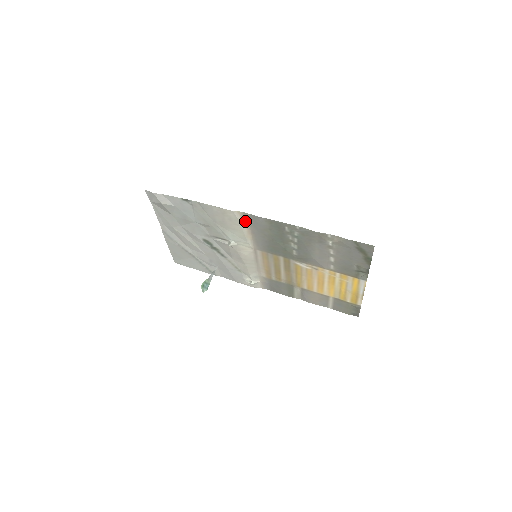
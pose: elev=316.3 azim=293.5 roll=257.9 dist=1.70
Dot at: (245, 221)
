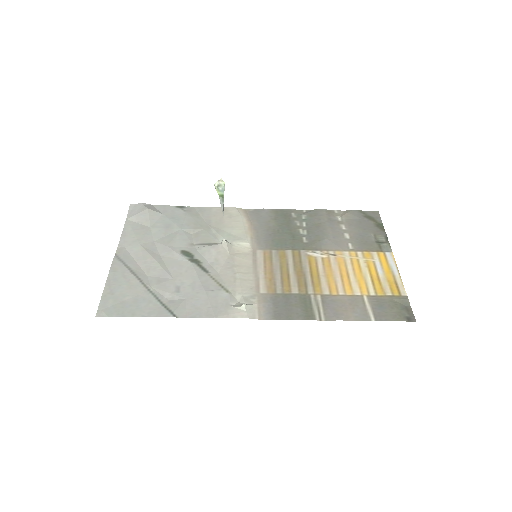
Dot at: (247, 217)
